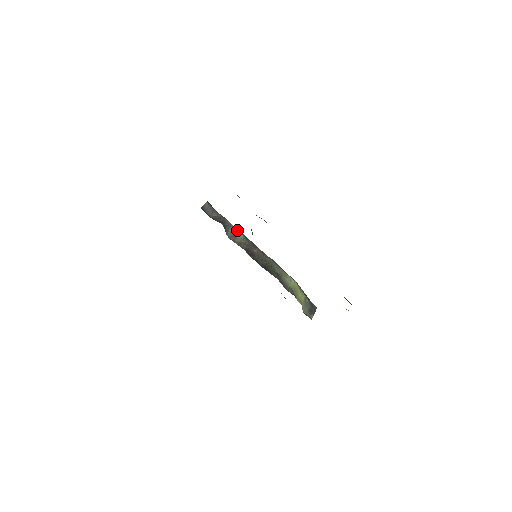
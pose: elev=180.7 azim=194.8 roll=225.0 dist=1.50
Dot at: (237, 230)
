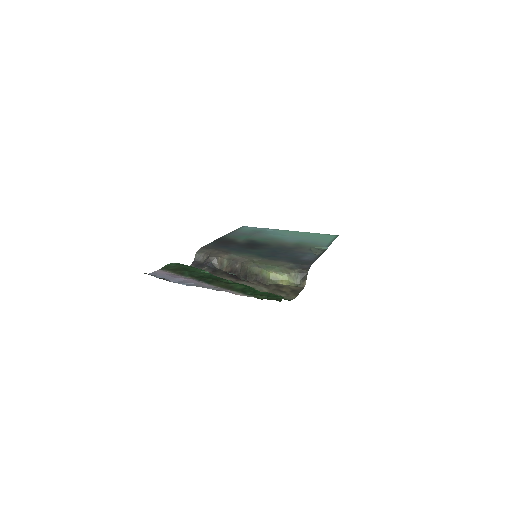
Dot at: (221, 259)
